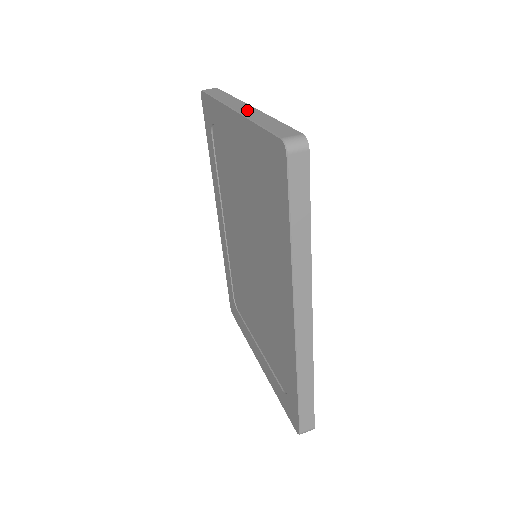
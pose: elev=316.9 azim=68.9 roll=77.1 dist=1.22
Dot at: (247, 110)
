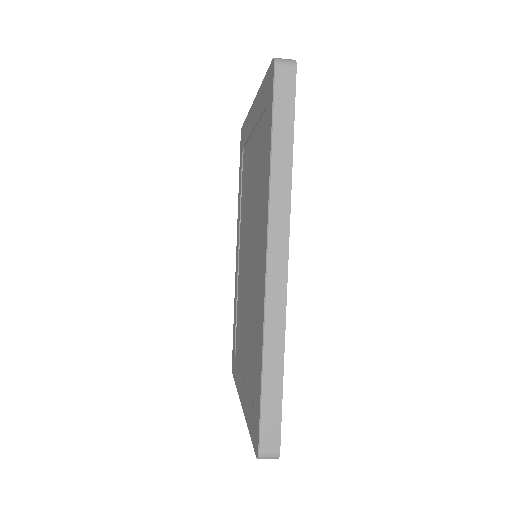
Dot at: occluded
